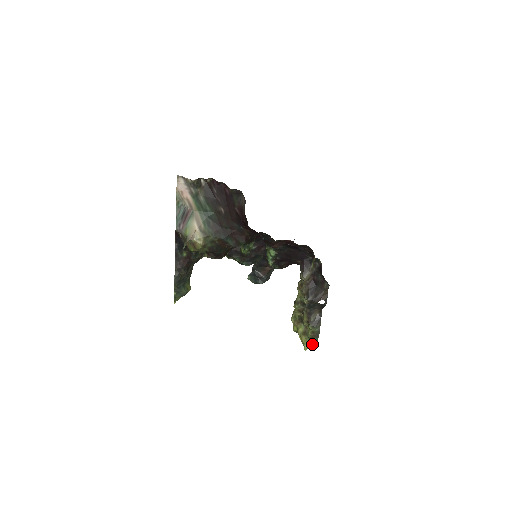
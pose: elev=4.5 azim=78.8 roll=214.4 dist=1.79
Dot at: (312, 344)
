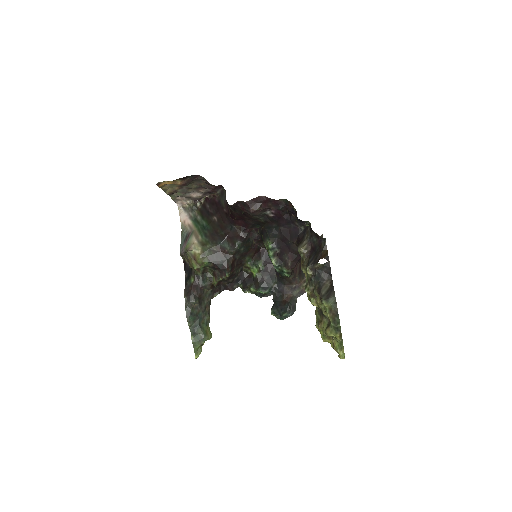
Dot at: (340, 336)
